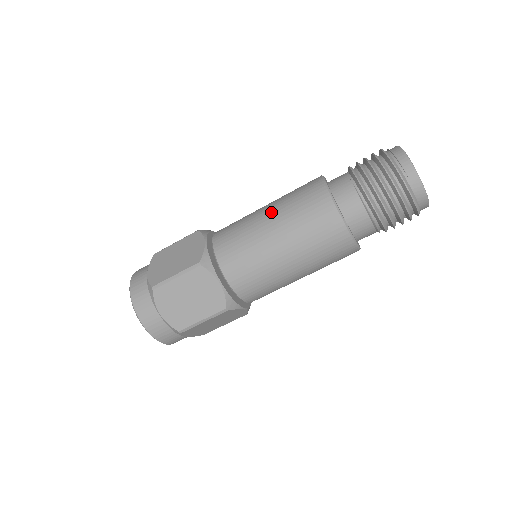
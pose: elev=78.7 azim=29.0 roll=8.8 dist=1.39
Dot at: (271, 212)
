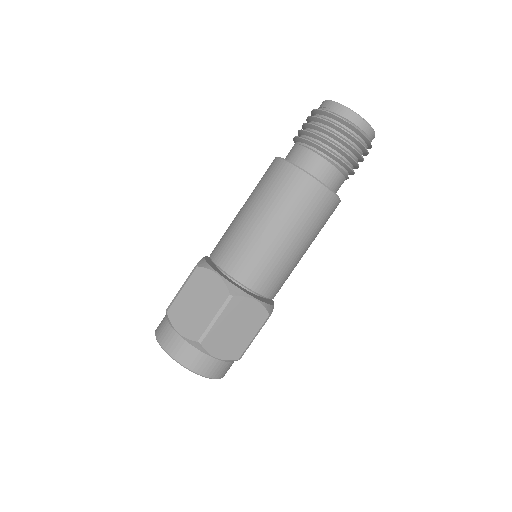
Dot at: occluded
